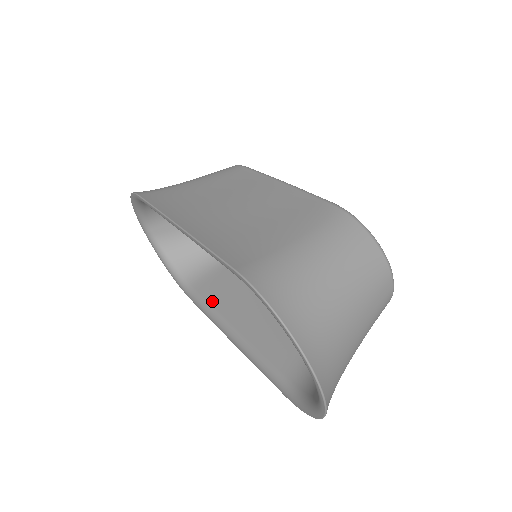
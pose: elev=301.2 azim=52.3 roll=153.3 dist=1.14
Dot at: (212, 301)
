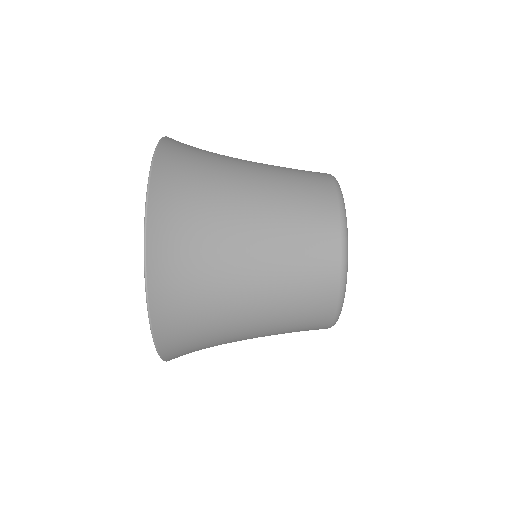
Dot at: occluded
